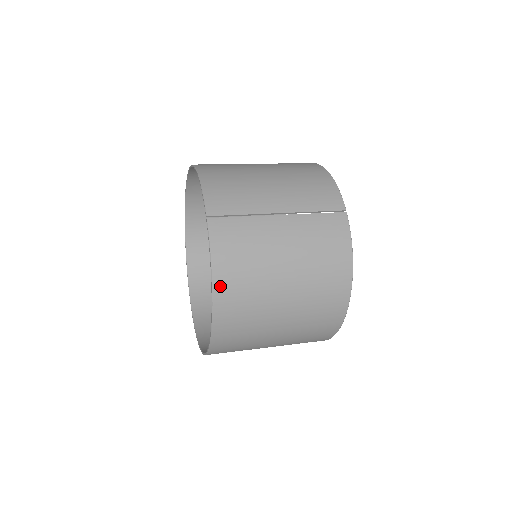
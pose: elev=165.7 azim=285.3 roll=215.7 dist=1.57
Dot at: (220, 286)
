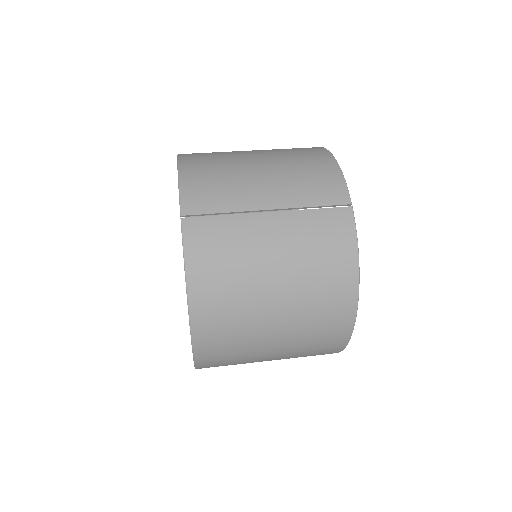
Dot at: (197, 297)
